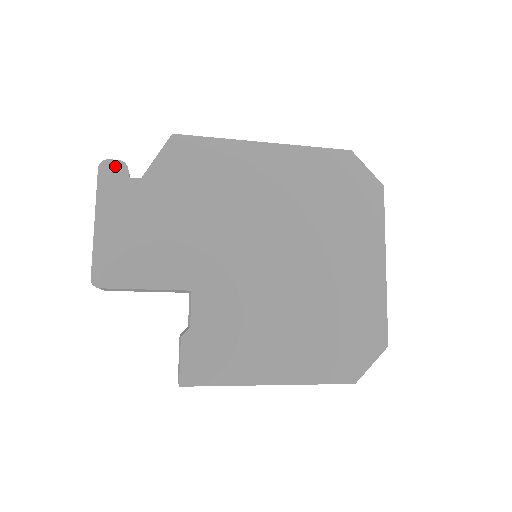
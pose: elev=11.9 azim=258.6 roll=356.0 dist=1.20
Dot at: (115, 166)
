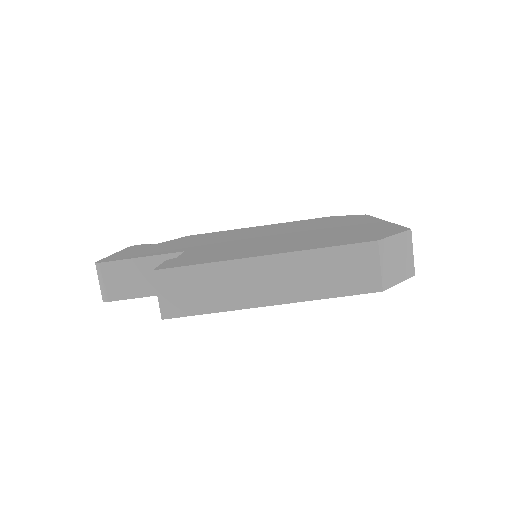
Dot at: (141, 245)
